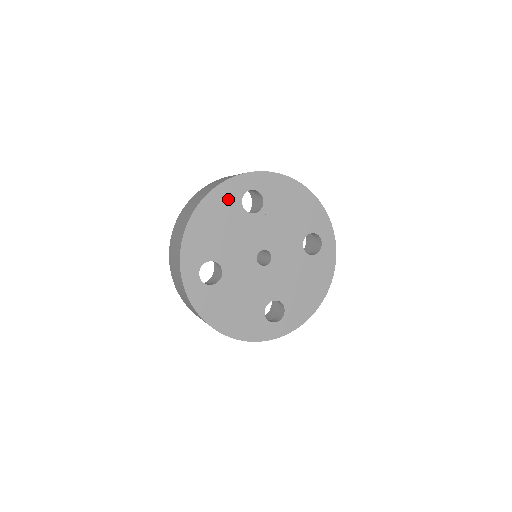
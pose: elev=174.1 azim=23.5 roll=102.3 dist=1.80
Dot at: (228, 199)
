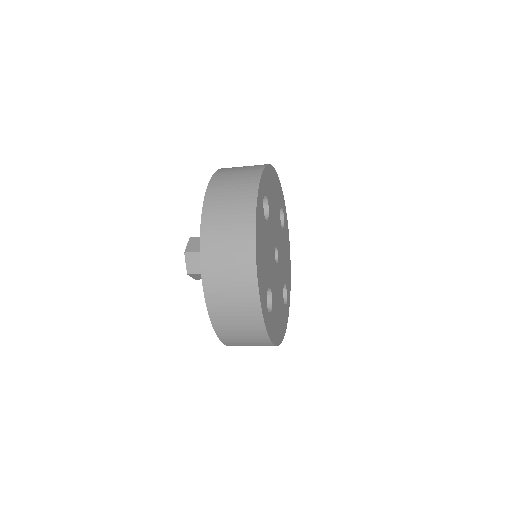
Dot at: (279, 194)
